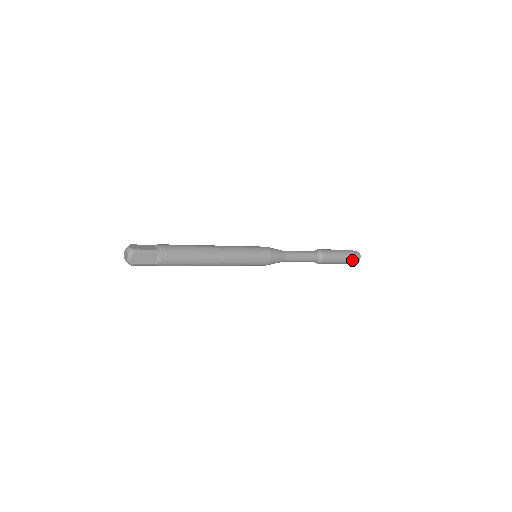
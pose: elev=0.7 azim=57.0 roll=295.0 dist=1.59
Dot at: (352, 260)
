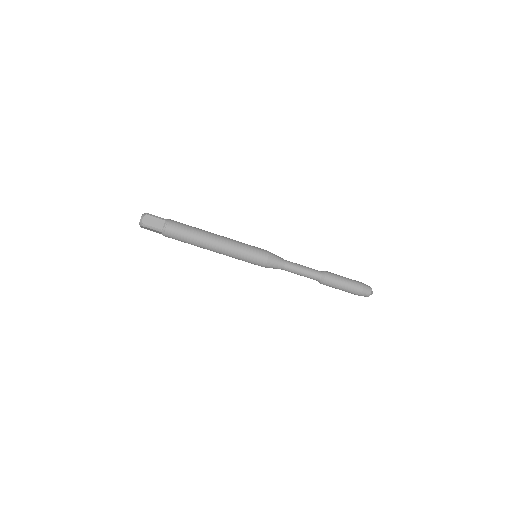
Dot at: (361, 289)
